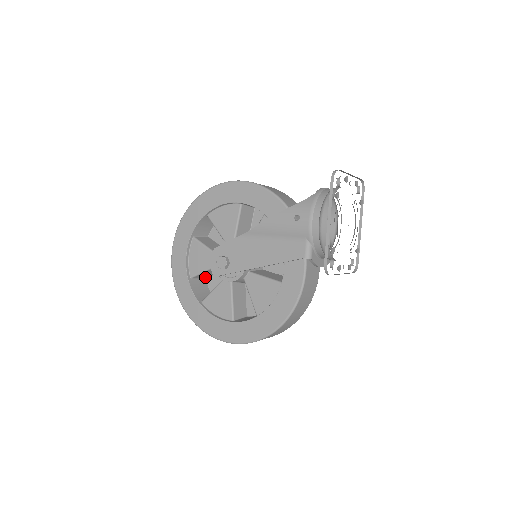
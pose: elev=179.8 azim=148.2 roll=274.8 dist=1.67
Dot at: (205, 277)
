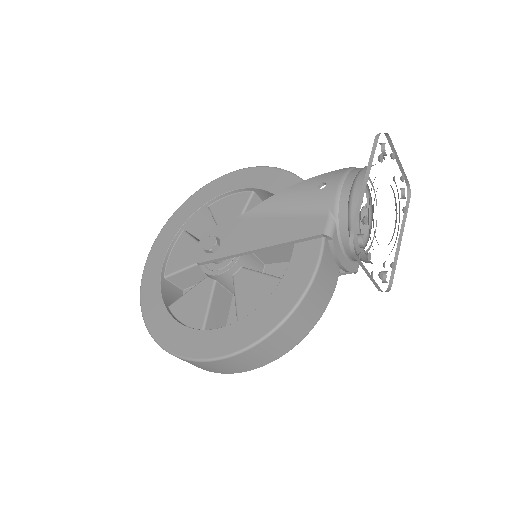
Dot at: (183, 286)
